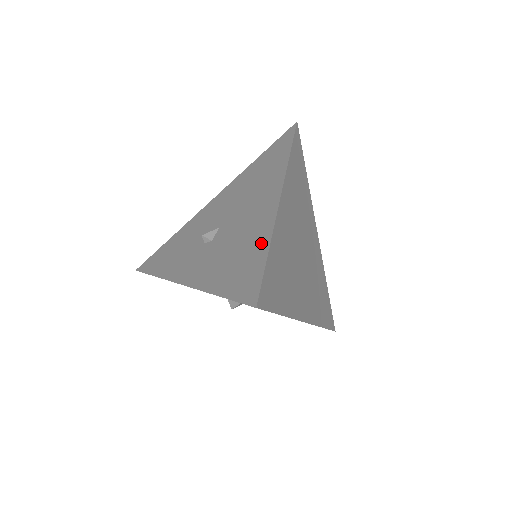
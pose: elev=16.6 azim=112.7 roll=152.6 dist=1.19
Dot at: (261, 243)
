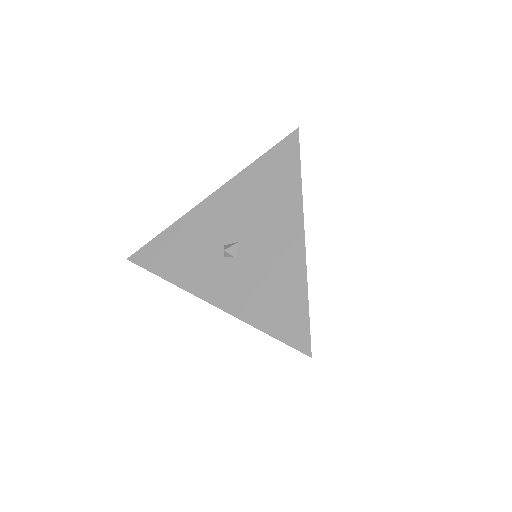
Dot at: occluded
